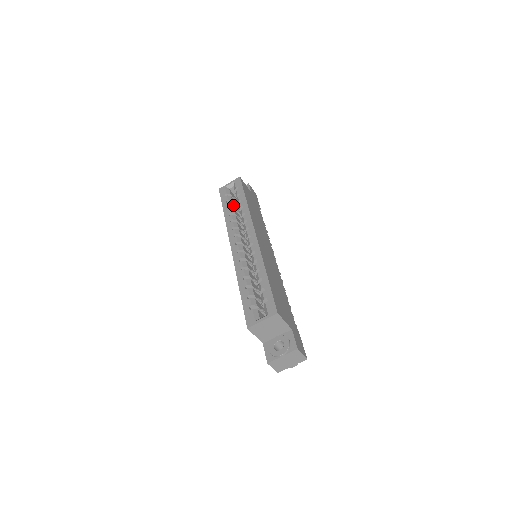
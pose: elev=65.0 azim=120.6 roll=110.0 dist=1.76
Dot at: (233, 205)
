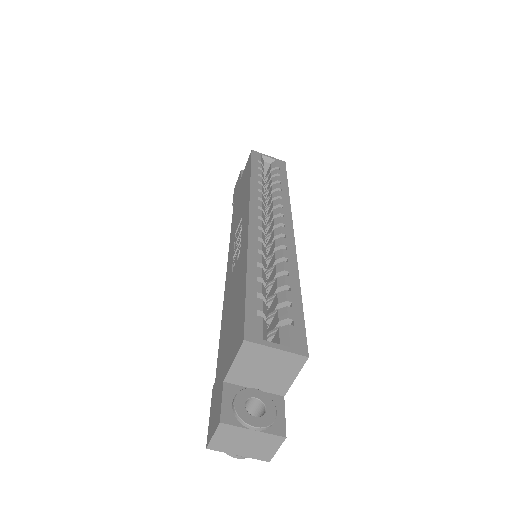
Dot at: occluded
